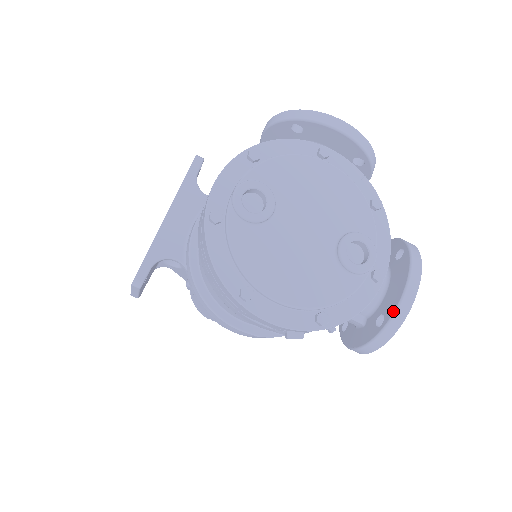
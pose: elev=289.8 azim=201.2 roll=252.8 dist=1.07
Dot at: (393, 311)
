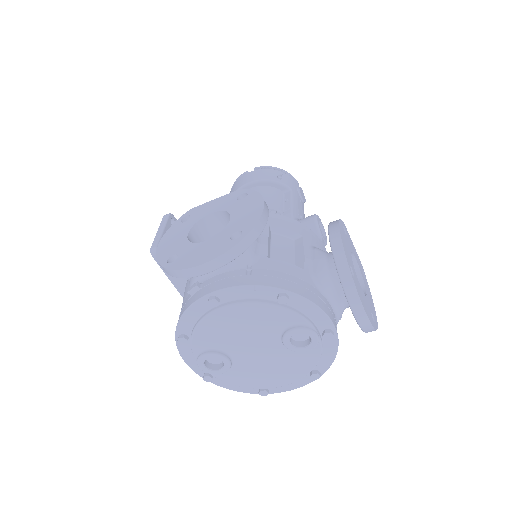
Dot at: occluded
